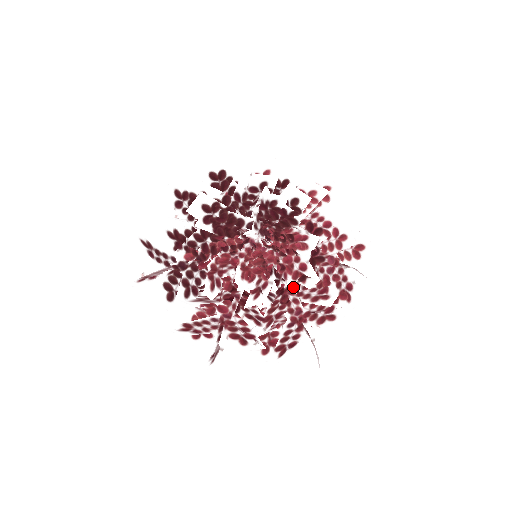
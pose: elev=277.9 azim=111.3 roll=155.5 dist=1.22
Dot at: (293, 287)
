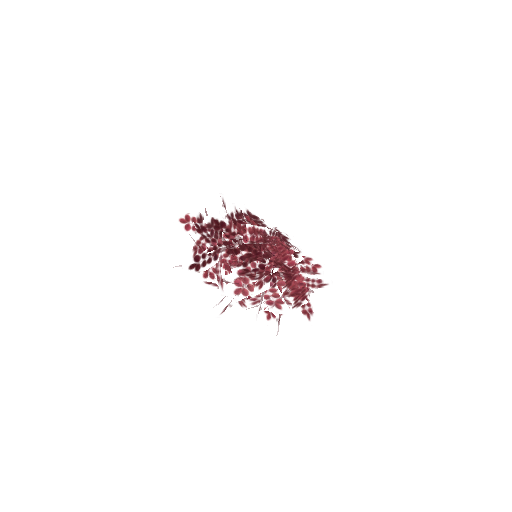
Dot at: (274, 258)
